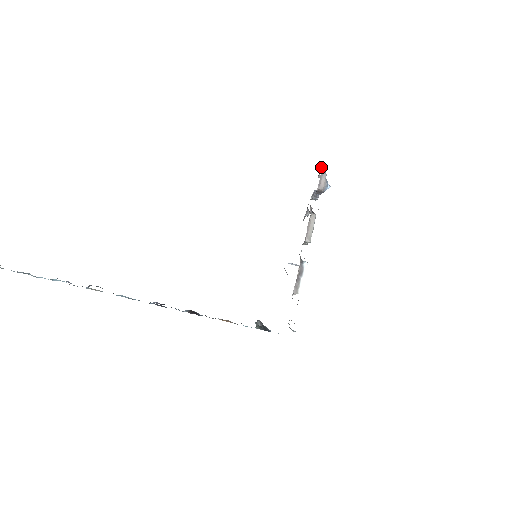
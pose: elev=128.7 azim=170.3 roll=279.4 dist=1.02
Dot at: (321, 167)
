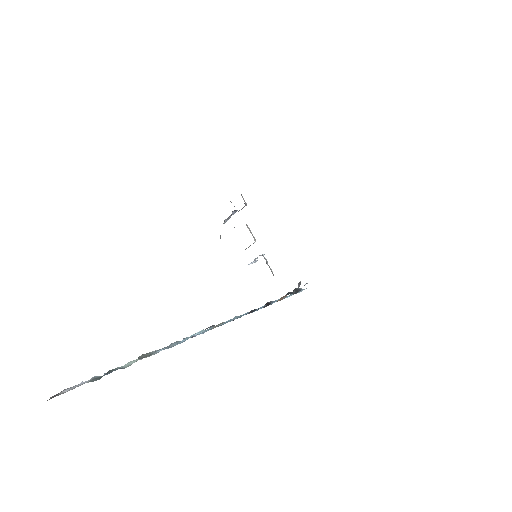
Dot at: occluded
